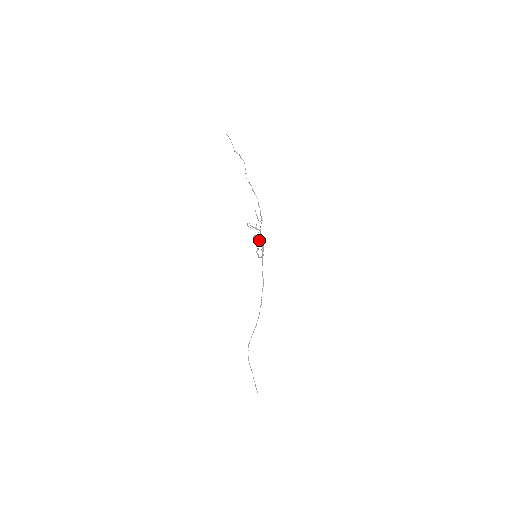
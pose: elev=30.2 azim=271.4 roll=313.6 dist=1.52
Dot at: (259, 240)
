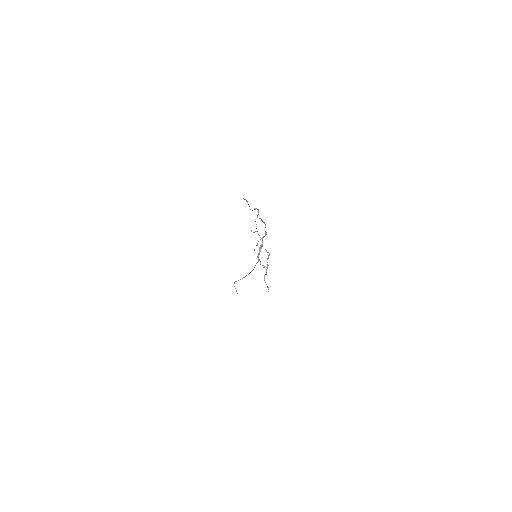
Dot at: occluded
